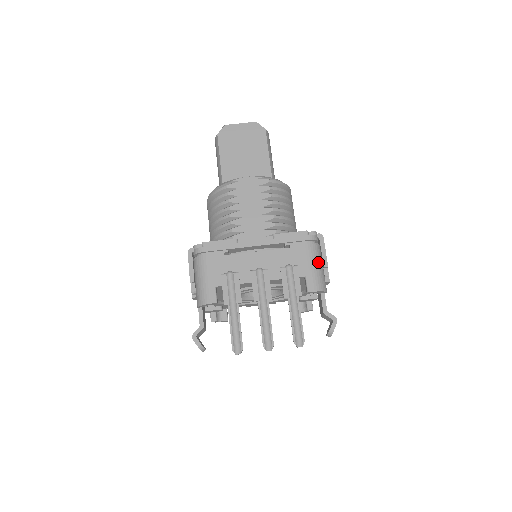
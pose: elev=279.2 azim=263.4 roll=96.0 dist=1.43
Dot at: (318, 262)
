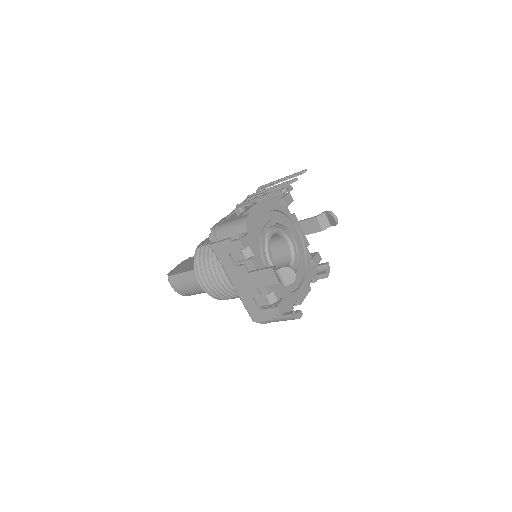
Dot at: occluded
